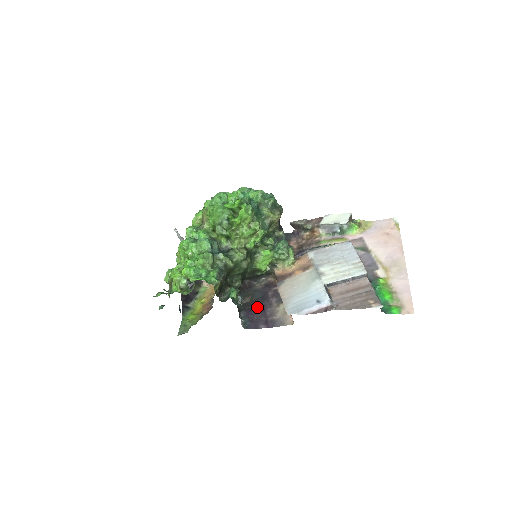
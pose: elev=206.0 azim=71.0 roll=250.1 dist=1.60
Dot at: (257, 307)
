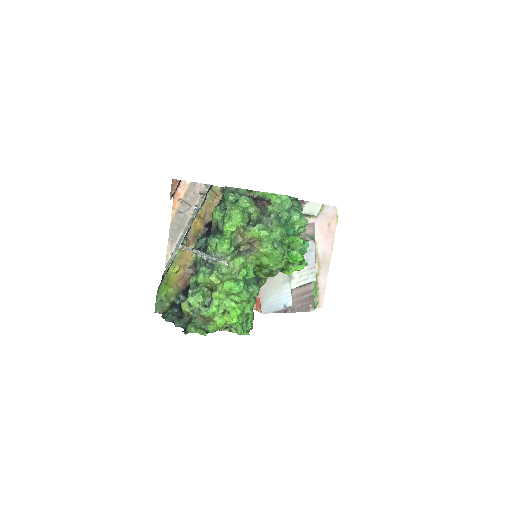
Dot at: occluded
